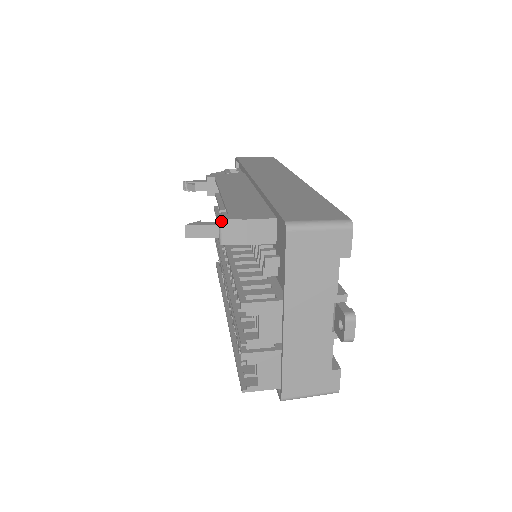
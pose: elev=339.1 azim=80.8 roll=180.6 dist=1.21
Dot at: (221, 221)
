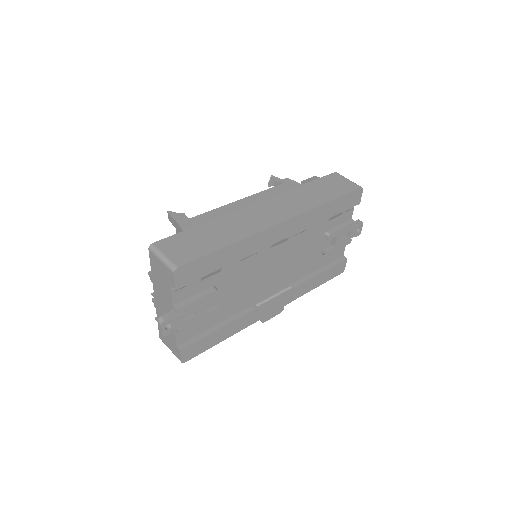
Dot at: (175, 221)
